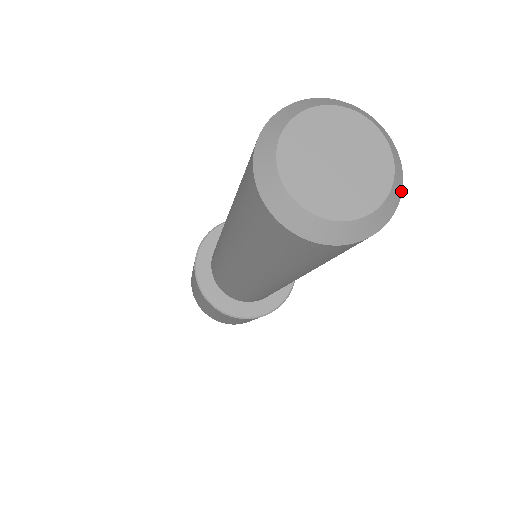
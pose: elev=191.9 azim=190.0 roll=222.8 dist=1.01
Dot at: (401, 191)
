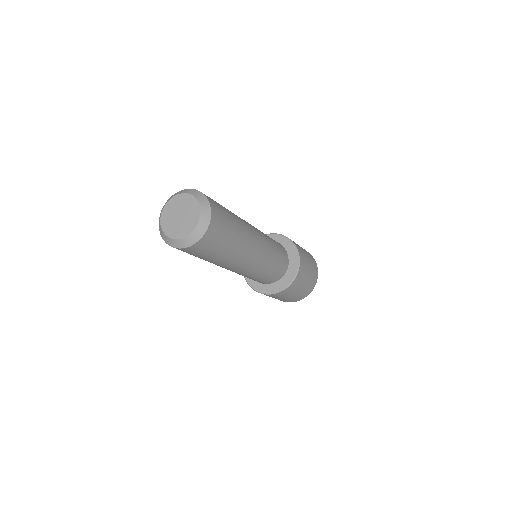
Dot at: (204, 195)
